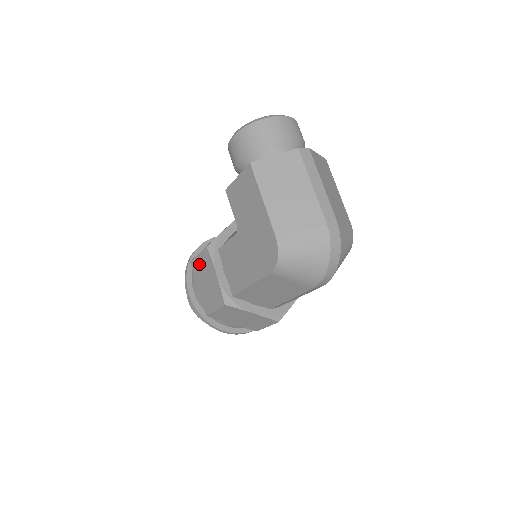
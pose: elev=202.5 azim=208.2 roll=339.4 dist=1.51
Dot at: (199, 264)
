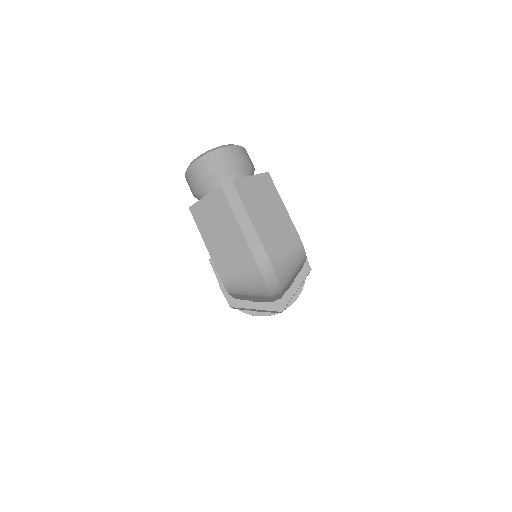
Dot at: occluded
